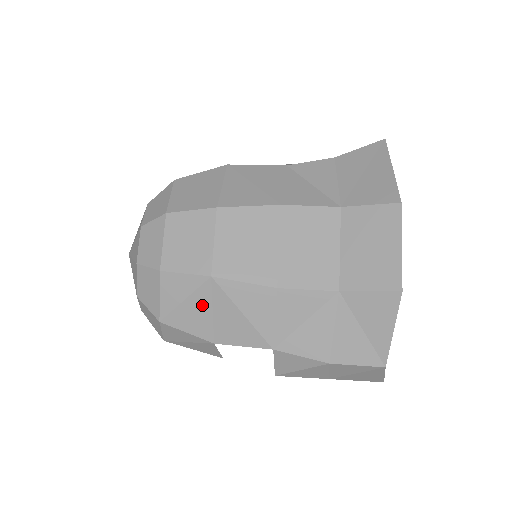
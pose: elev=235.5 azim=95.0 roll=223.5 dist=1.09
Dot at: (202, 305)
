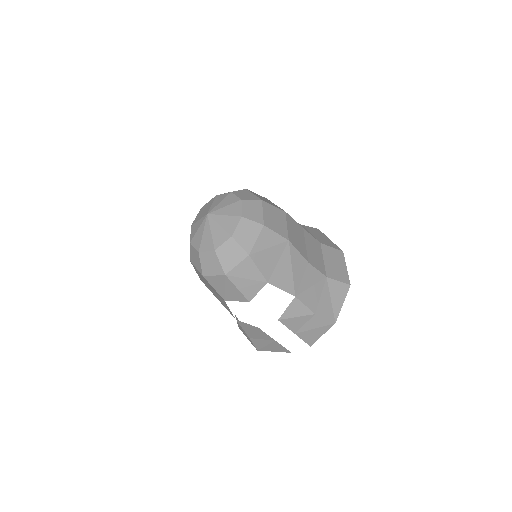
Dot at: (276, 255)
